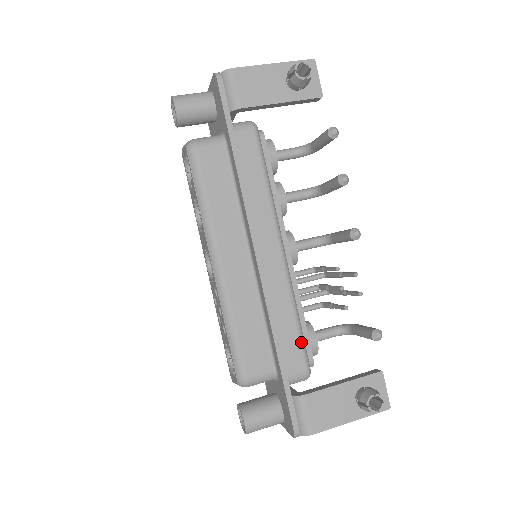
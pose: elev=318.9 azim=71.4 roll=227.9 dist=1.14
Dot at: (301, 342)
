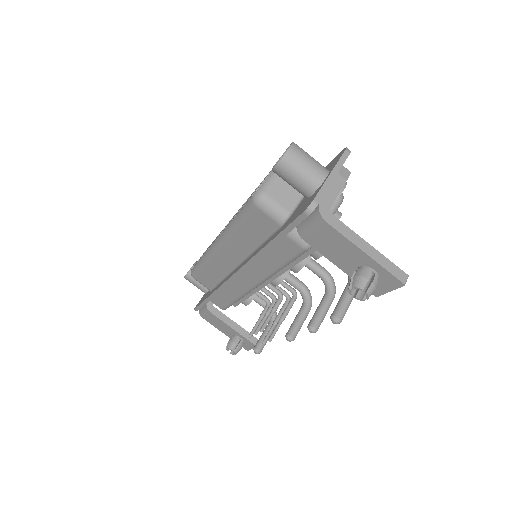
Dot at: (229, 304)
